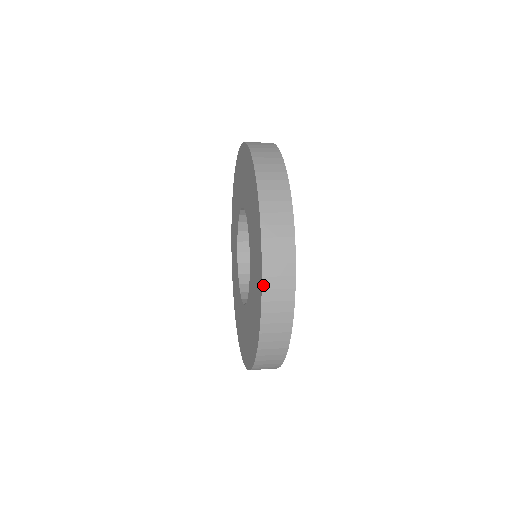
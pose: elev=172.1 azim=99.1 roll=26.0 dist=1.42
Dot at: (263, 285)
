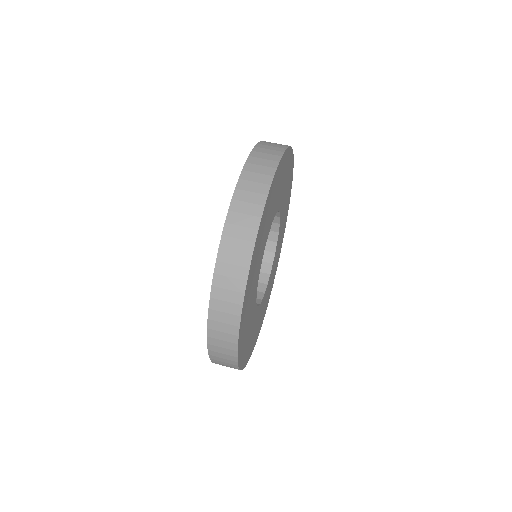
Dot at: occluded
